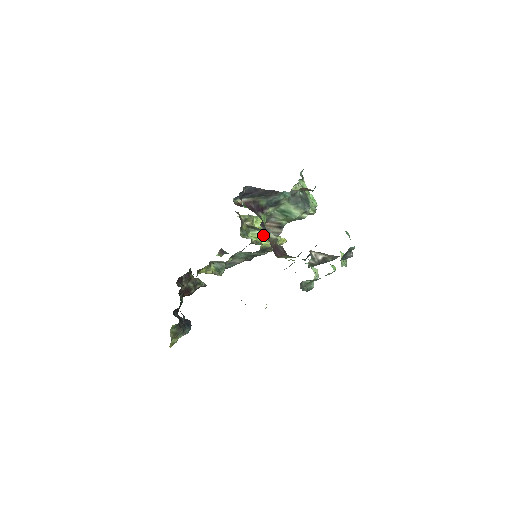
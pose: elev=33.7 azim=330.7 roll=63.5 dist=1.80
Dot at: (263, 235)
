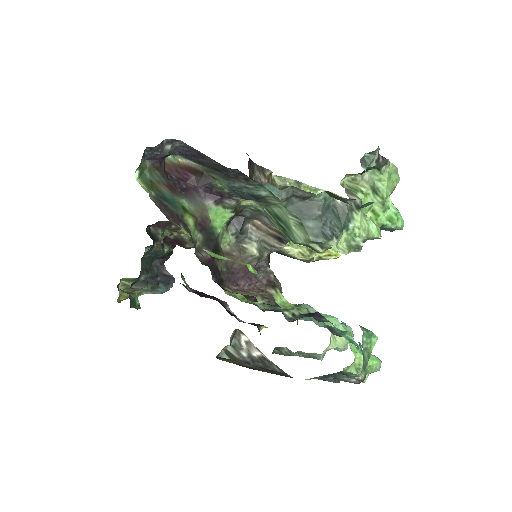
Dot at: occluded
